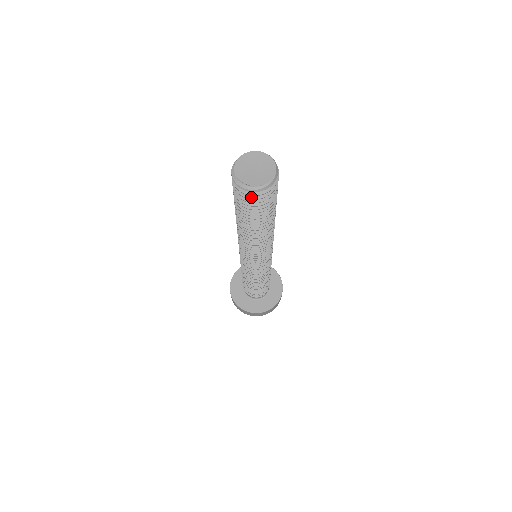
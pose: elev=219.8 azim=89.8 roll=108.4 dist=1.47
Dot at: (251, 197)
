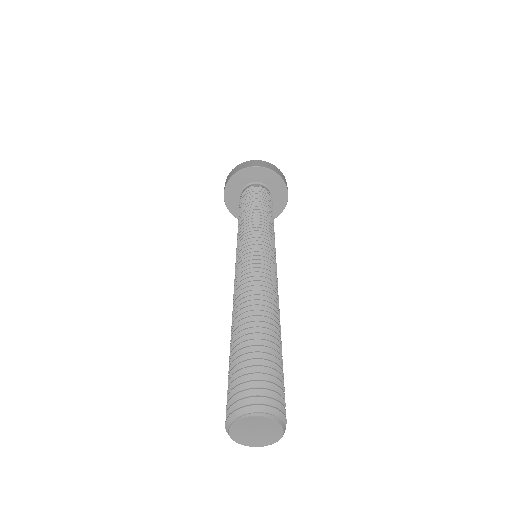
Dot at: occluded
